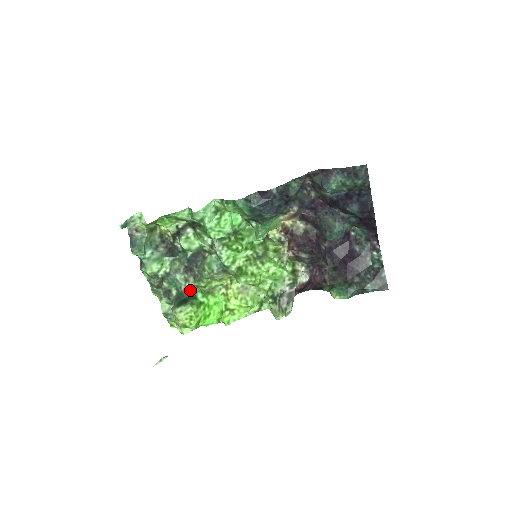
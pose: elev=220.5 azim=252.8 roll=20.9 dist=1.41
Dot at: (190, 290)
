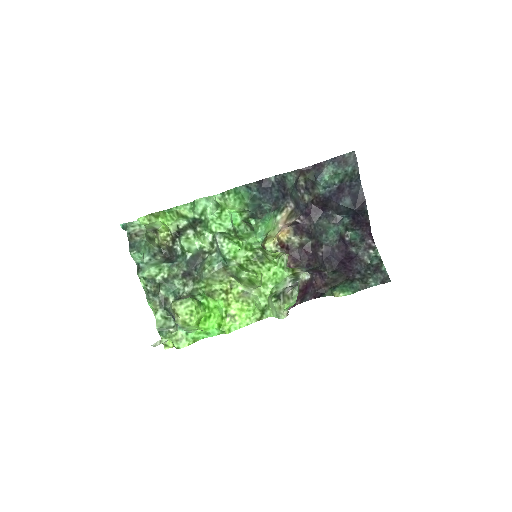
Dot at: (189, 293)
